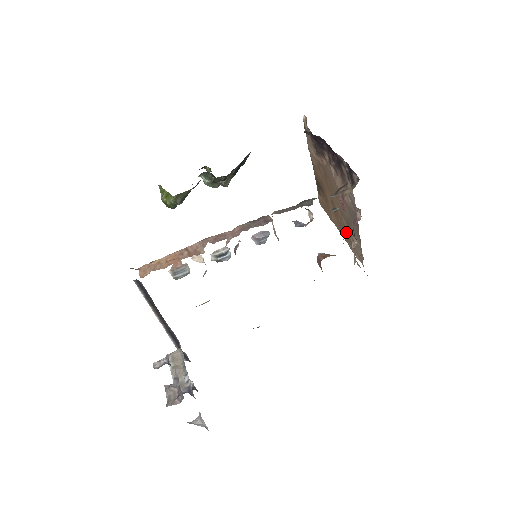
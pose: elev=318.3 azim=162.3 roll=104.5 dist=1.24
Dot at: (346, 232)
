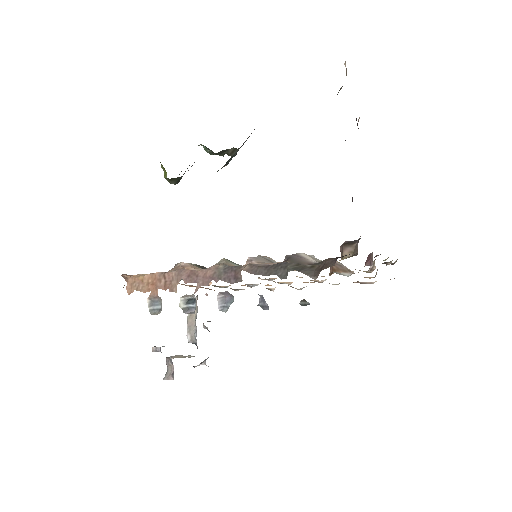
Dot at: occluded
